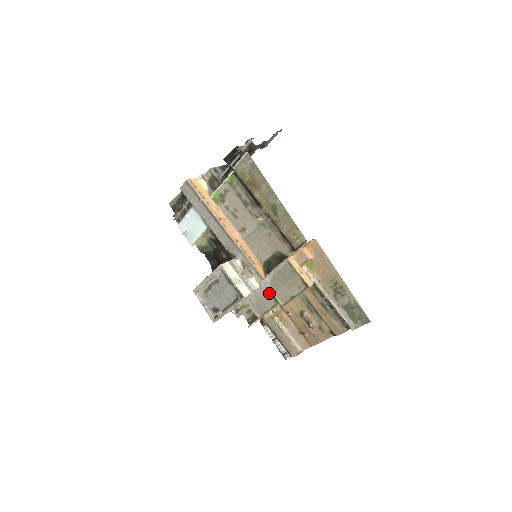
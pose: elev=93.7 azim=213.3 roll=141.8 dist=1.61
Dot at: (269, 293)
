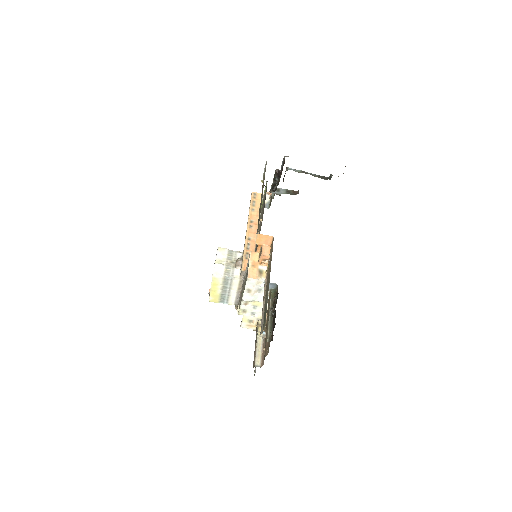
Dot at: (243, 287)
